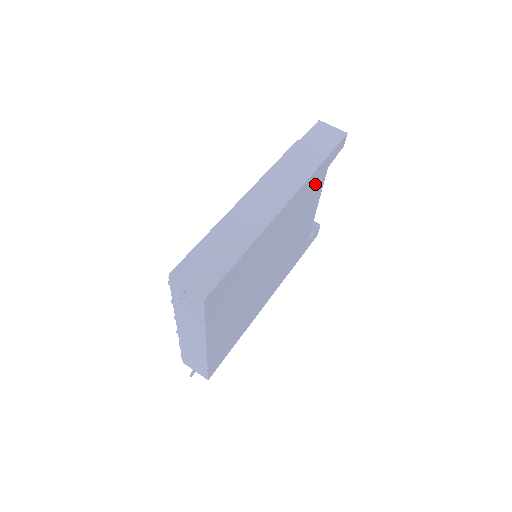
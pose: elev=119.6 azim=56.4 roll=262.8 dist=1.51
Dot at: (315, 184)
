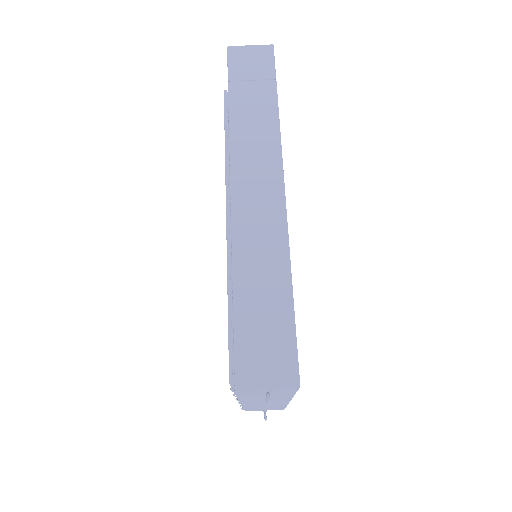
Dot at: occluded
